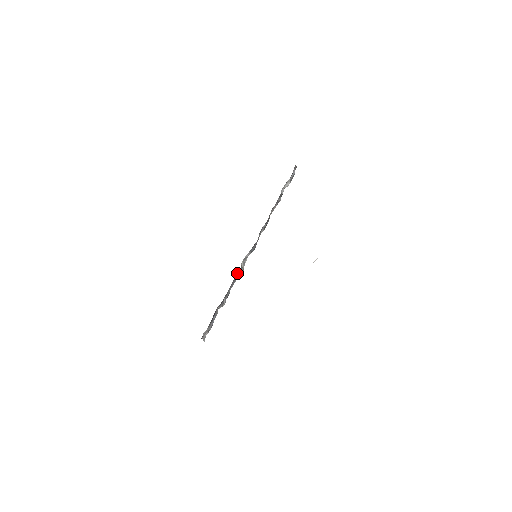
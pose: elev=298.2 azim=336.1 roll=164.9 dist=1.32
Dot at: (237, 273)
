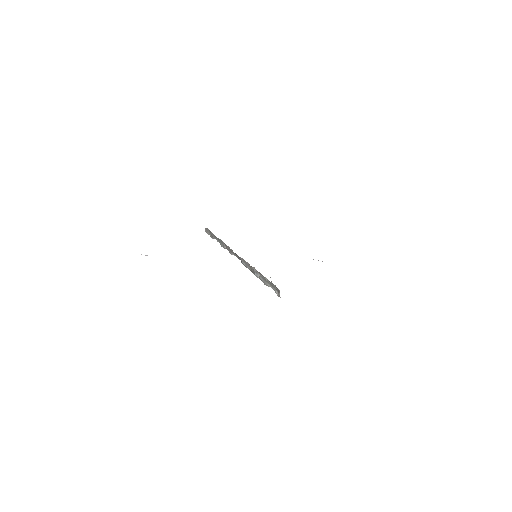
Dot at: occluded
